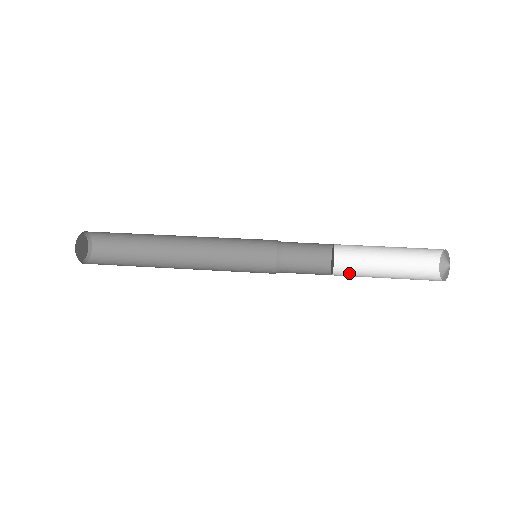
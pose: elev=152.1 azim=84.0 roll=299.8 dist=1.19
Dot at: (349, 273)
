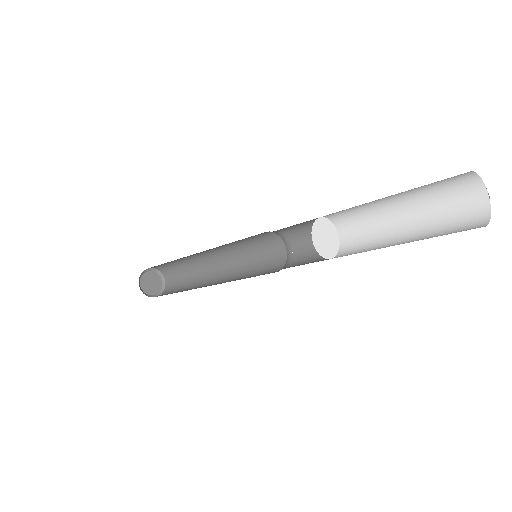
Dot at: occluded
